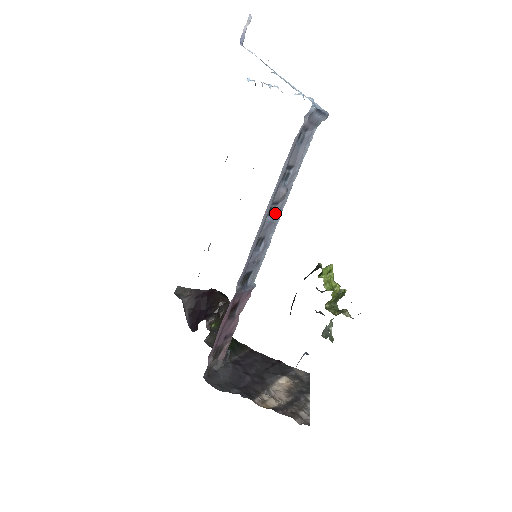
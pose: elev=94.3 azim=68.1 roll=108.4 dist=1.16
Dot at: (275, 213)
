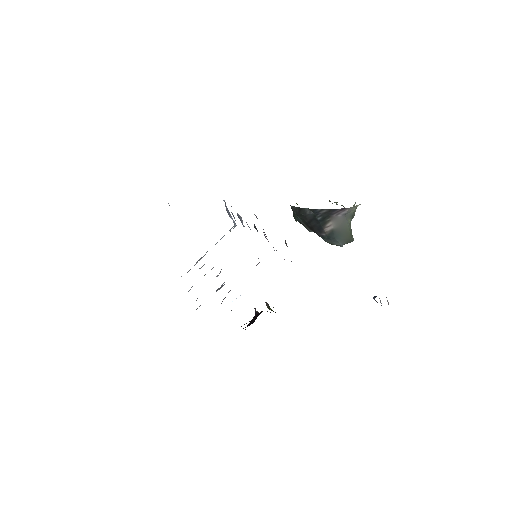
Dot at: occluded
